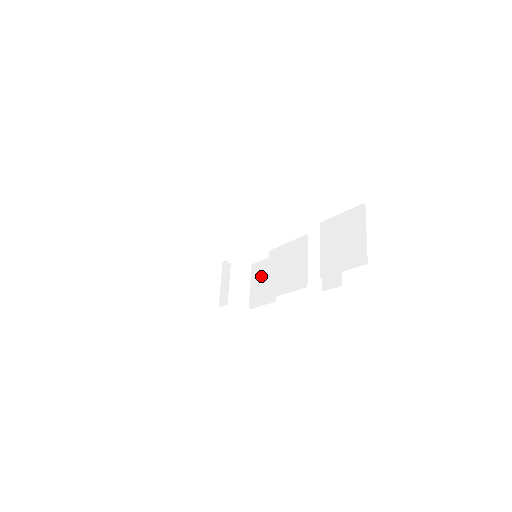
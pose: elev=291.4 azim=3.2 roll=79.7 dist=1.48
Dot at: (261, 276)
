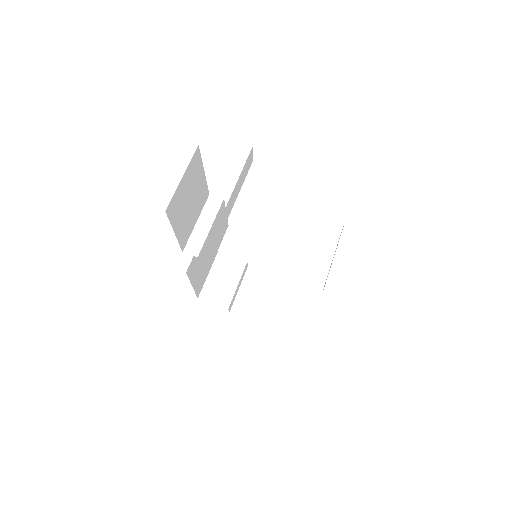
Dot at: occluded
